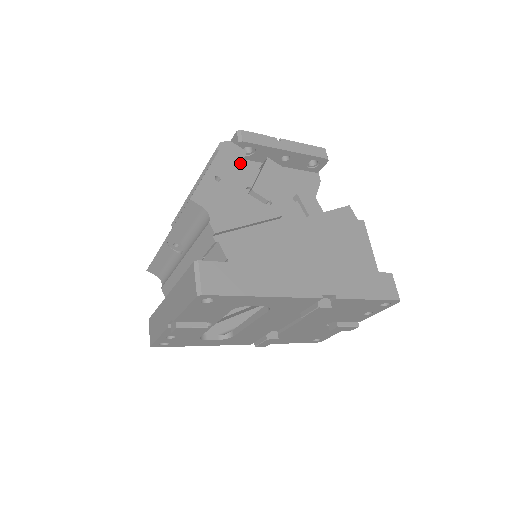
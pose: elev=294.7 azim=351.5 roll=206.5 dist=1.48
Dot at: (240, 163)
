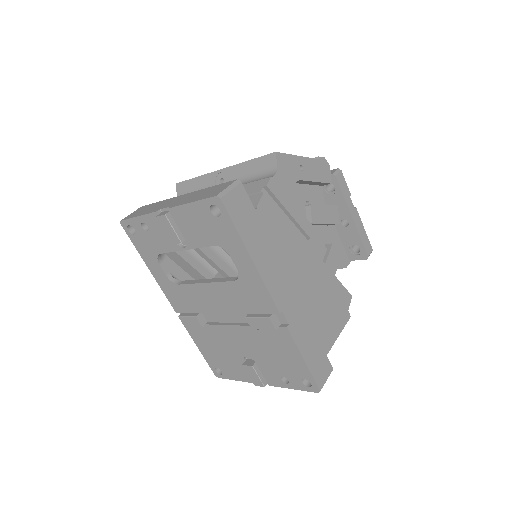
Dot at: (322, 182)
